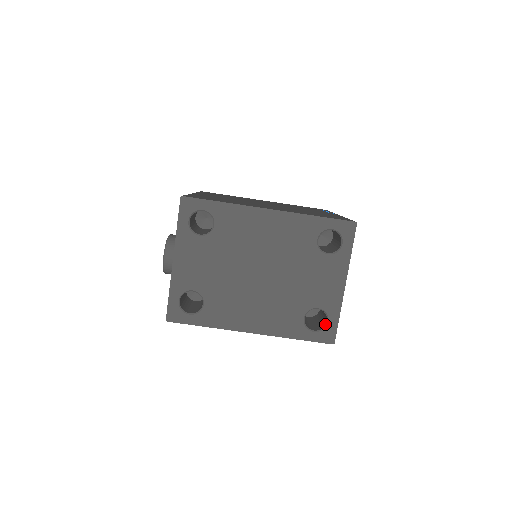
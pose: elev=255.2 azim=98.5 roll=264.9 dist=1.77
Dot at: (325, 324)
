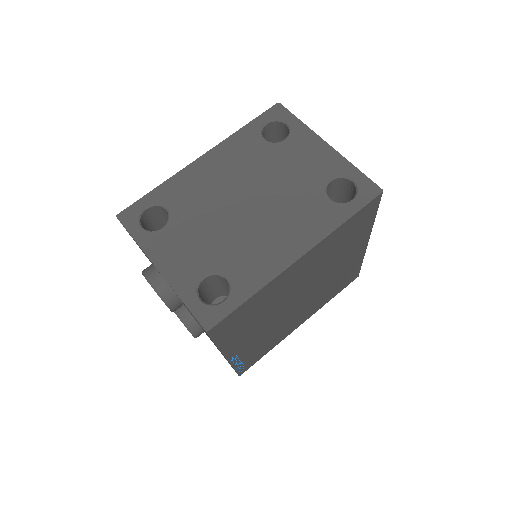
Dot at: (354, 186)
